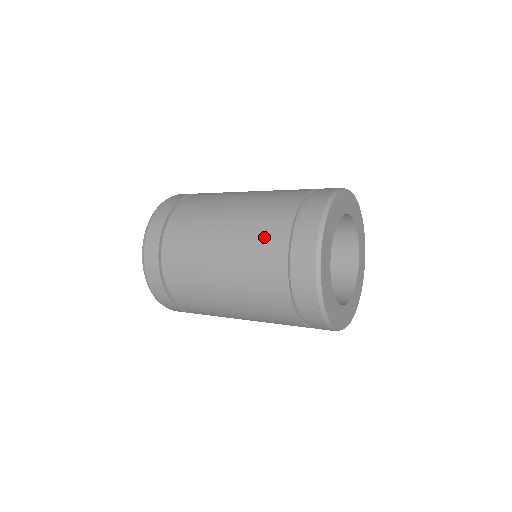
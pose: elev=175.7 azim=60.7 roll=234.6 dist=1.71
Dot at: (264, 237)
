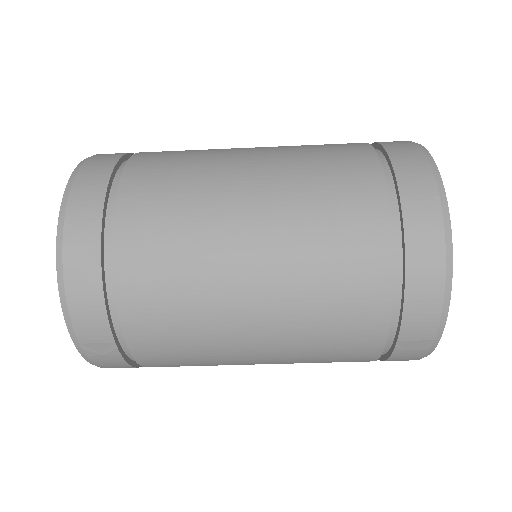
Dot at: (331, 154)
